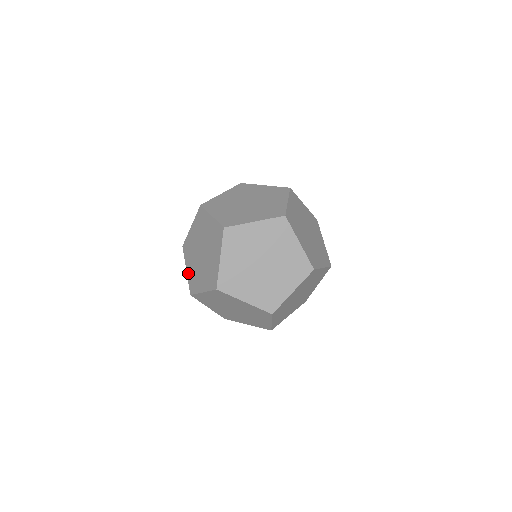
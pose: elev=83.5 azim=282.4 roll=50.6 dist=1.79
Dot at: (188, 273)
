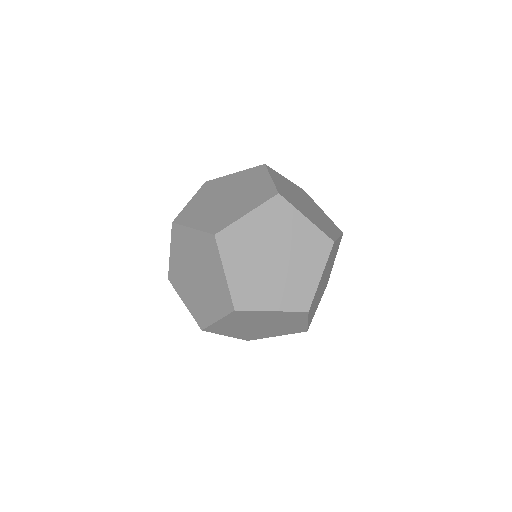
Dot at: (171, 259)
